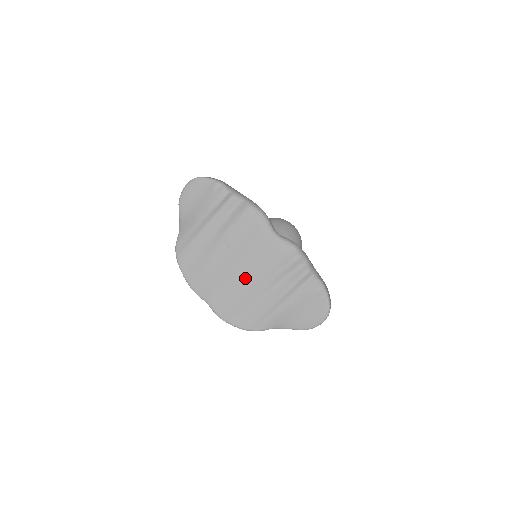
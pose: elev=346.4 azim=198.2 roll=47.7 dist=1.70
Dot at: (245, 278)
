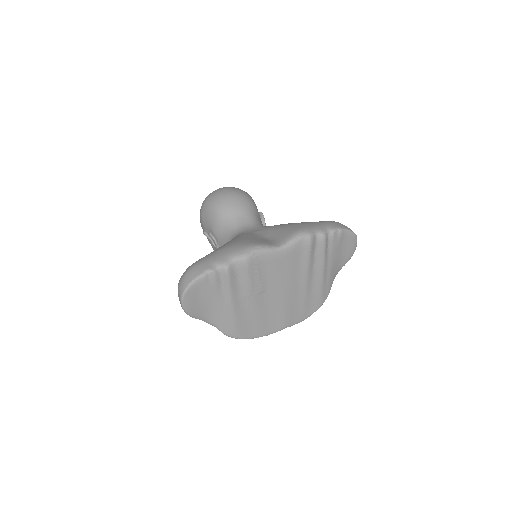
Dot at: (292, 290)
